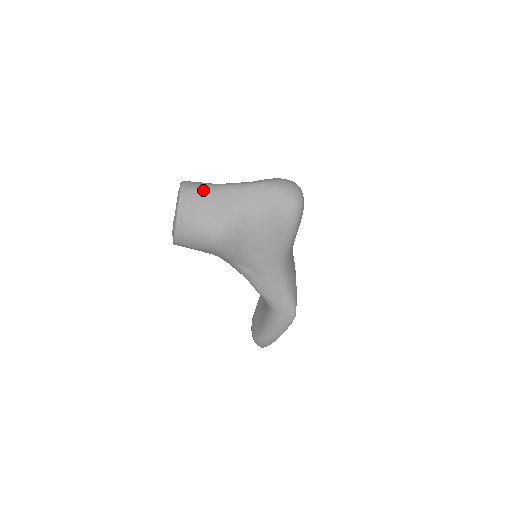
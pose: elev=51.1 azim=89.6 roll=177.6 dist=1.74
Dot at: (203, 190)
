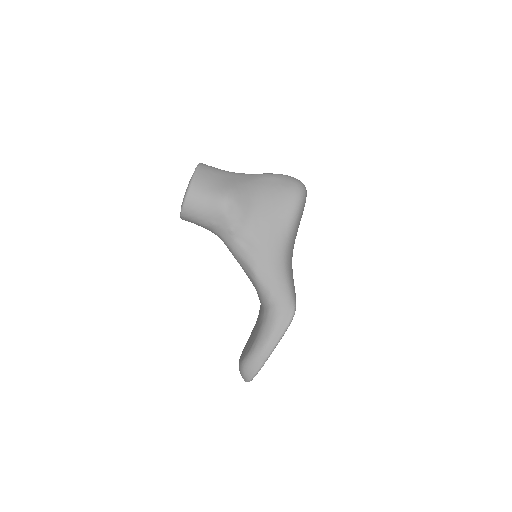
Dot at: (219, 169)
